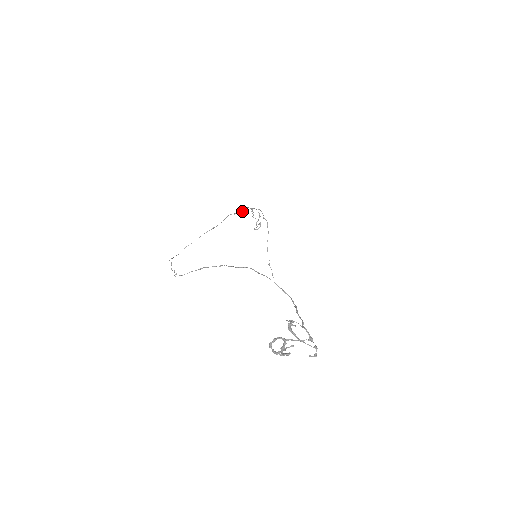
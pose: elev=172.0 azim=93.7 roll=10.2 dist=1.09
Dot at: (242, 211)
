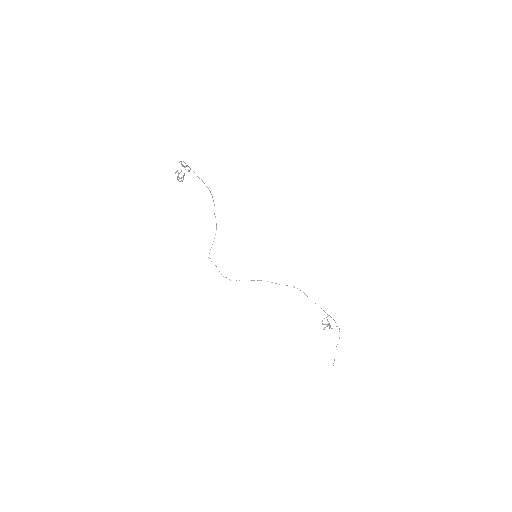
Dot at: occluded
